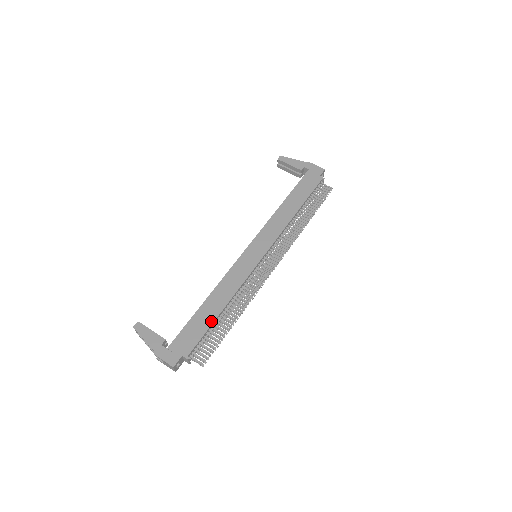
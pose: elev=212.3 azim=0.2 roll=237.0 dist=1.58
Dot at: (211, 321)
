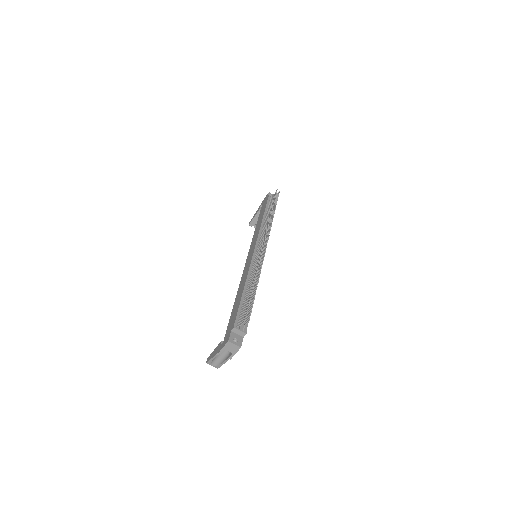
Dot at: (240, 300)
